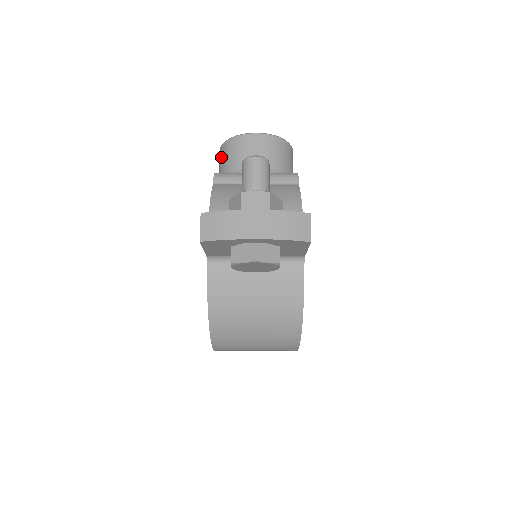
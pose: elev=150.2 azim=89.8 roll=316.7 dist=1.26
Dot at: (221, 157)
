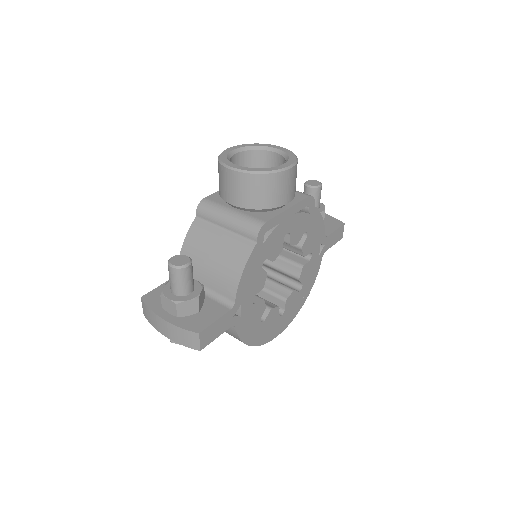
Dot at: occluded
